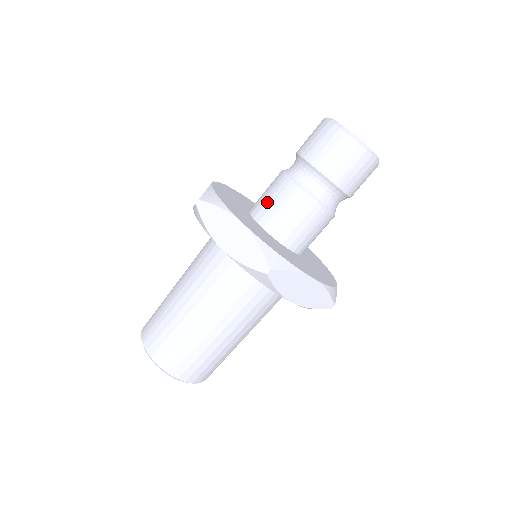
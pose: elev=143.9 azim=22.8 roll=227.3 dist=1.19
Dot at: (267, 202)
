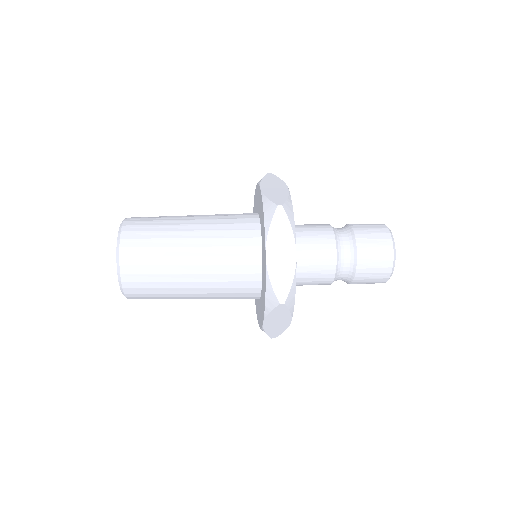
Dot at: occluded
